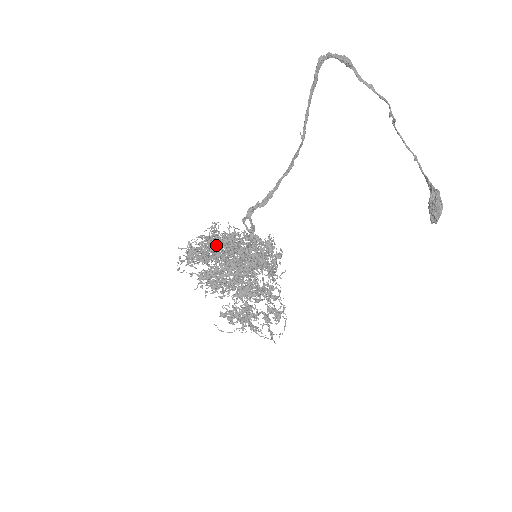
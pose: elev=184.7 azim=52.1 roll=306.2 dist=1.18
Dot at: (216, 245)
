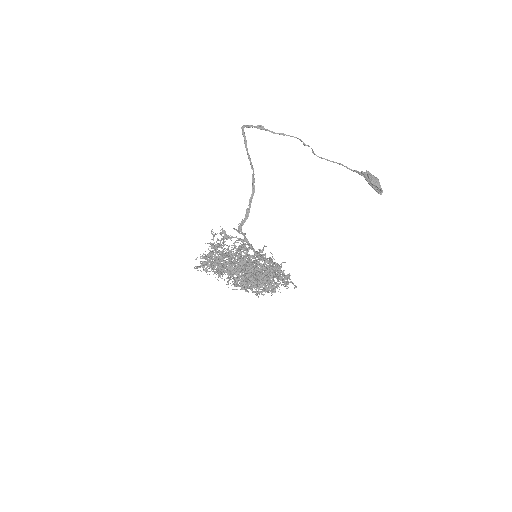
Dot at: occluded
